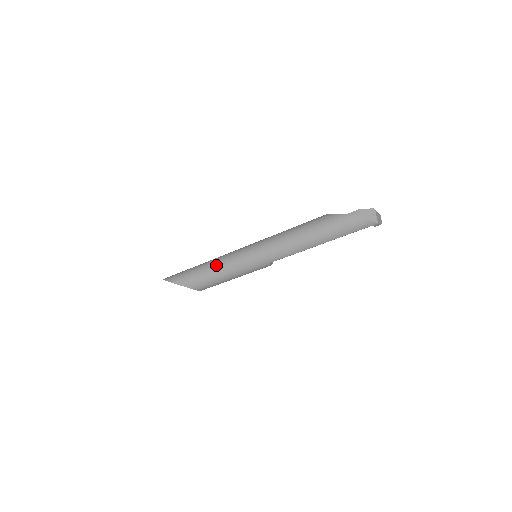
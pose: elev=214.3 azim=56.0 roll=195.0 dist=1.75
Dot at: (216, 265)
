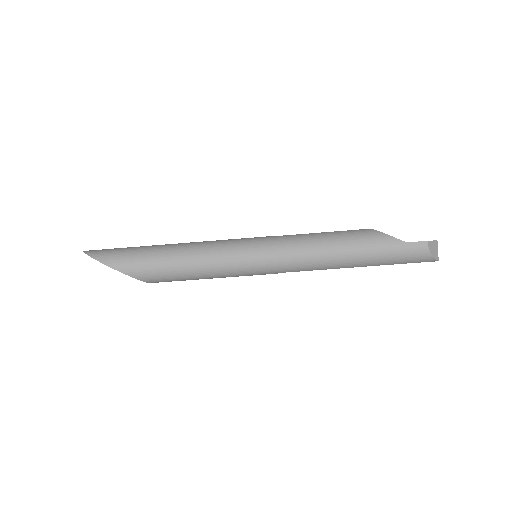
Dot at: (196, 259)
